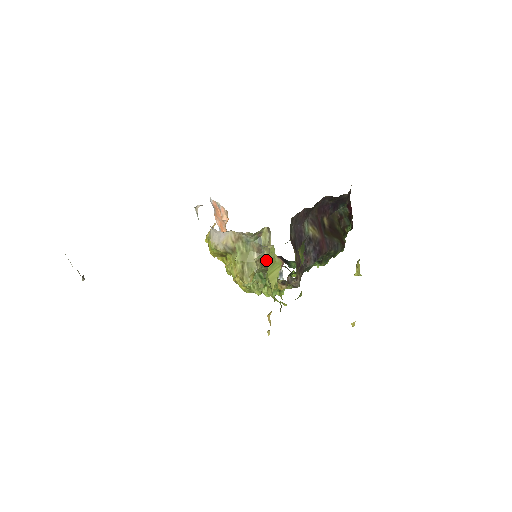
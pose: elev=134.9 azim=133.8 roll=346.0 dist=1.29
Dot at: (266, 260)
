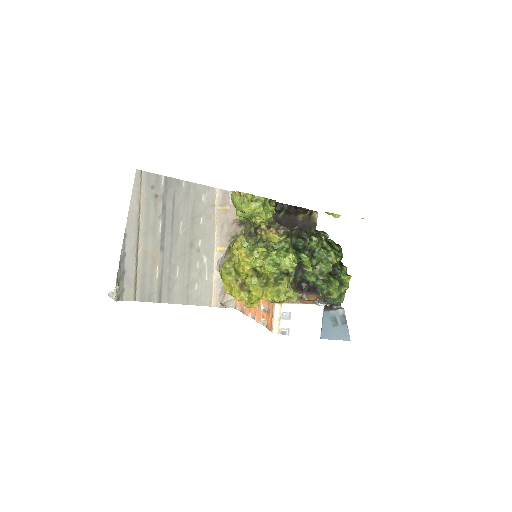
Dot at: (236, 214)
